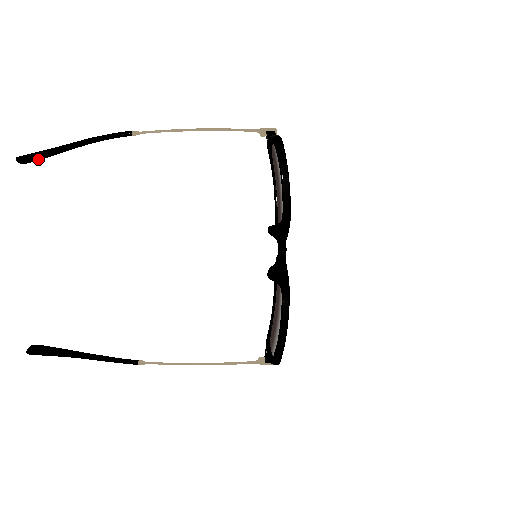
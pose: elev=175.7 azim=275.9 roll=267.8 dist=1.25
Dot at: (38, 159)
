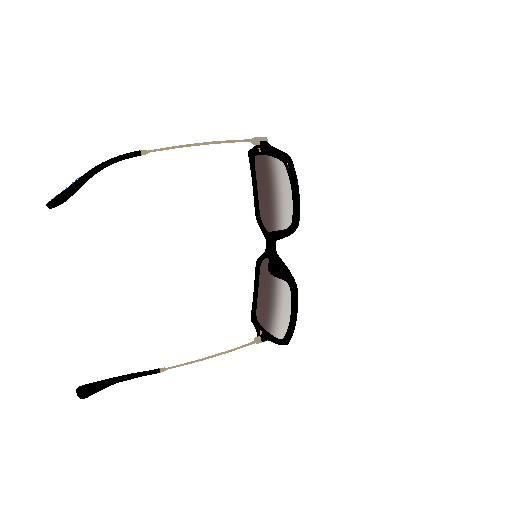
Dot at: (65, 200)
